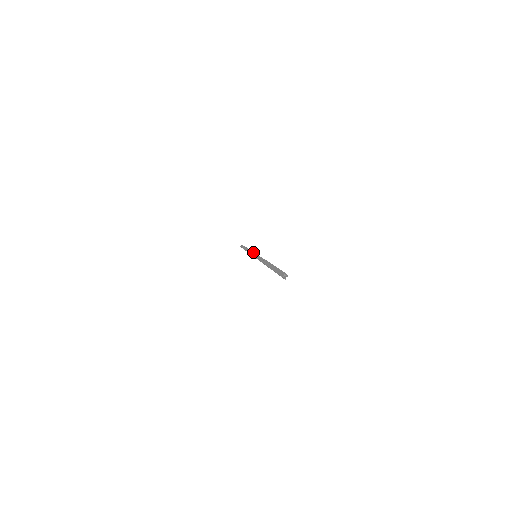
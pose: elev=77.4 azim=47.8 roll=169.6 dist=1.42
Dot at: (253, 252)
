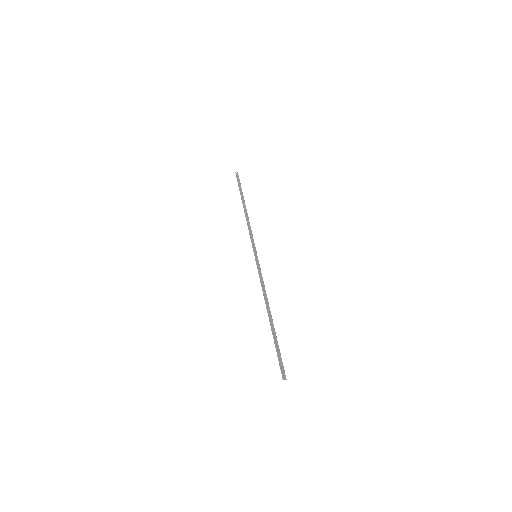
Dot at: (254, 243)
